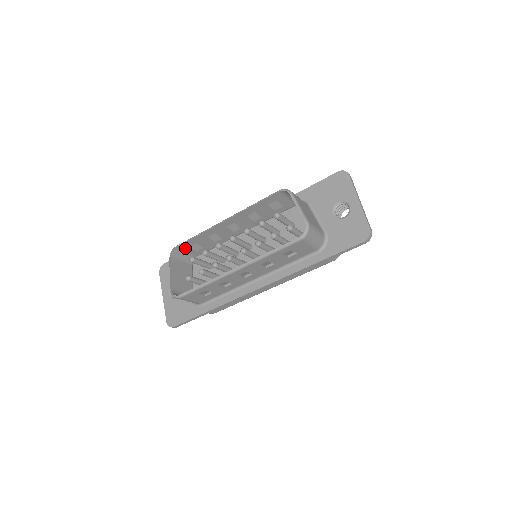
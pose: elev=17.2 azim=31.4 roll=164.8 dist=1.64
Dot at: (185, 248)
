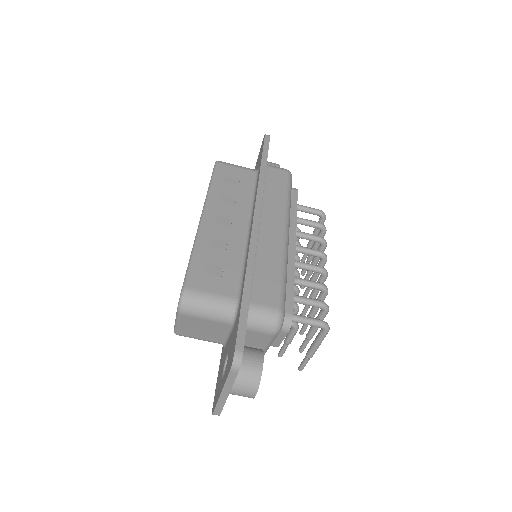
Dot at: occluded
